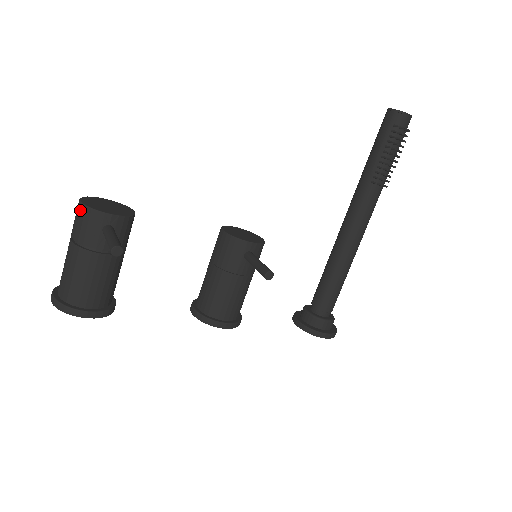
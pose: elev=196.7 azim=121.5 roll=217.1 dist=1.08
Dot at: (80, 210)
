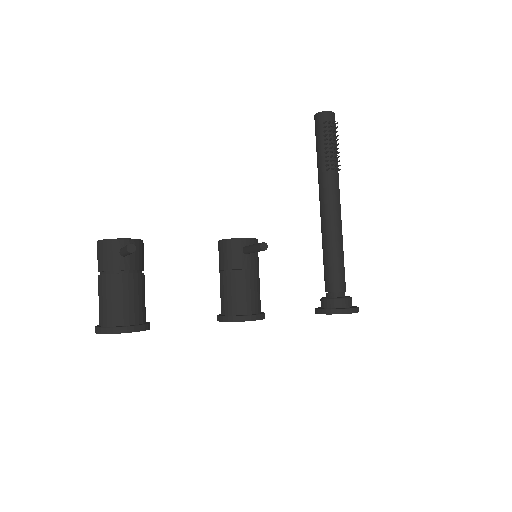
Dot at: (99, 246)
